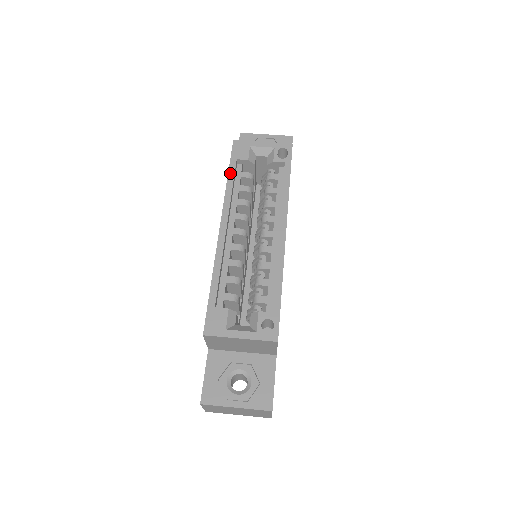
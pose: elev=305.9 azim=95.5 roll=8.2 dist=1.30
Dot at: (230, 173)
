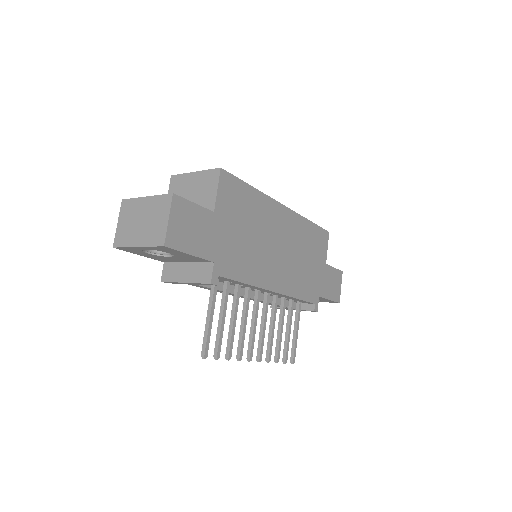
Dot at: occluded
